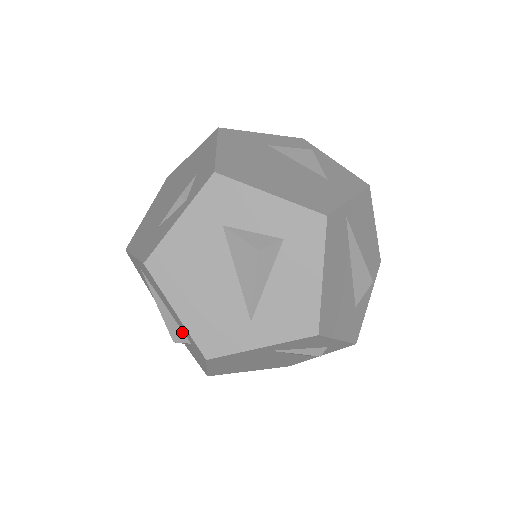
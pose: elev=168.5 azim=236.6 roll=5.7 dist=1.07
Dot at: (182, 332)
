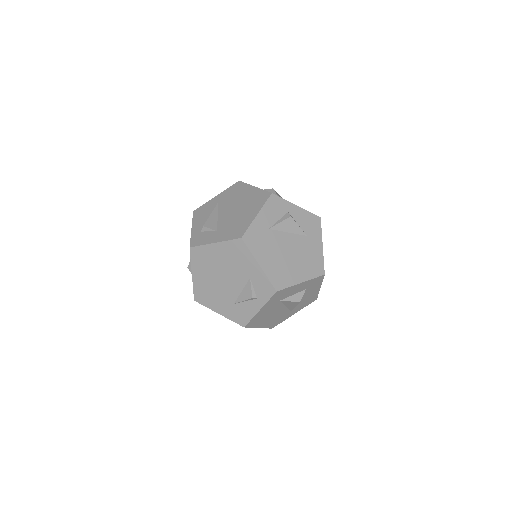
Dot at: occluded
